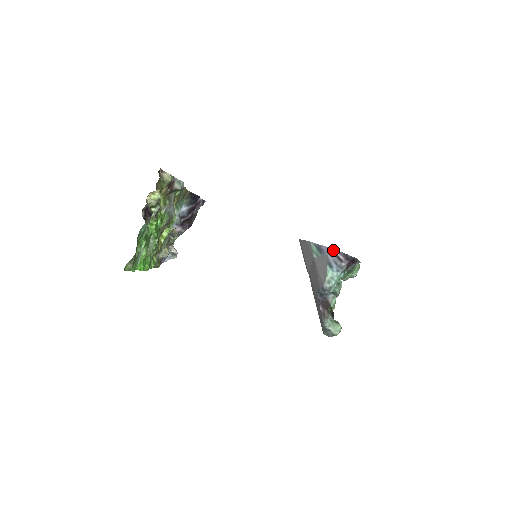
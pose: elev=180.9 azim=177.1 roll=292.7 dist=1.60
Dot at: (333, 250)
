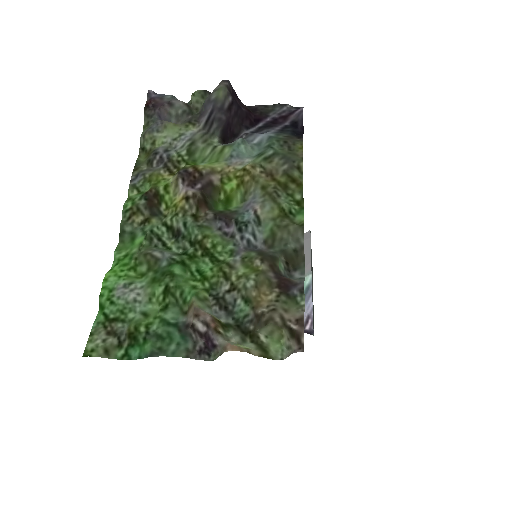
Dot at: (312, 319)
